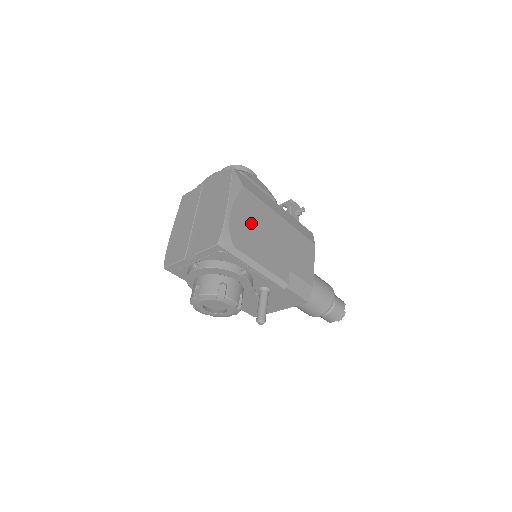
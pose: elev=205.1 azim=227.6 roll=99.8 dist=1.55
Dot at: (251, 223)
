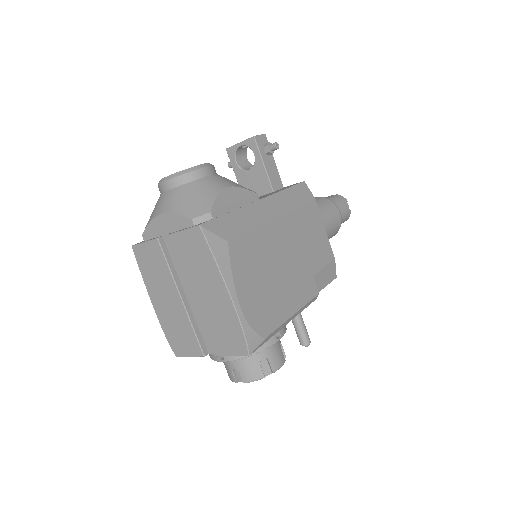
Dot at: (260, 280)
